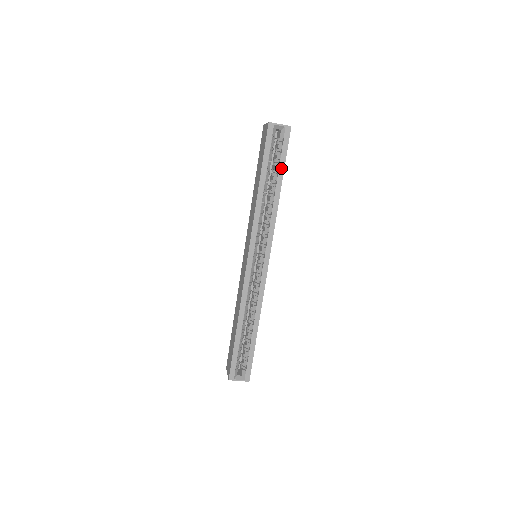
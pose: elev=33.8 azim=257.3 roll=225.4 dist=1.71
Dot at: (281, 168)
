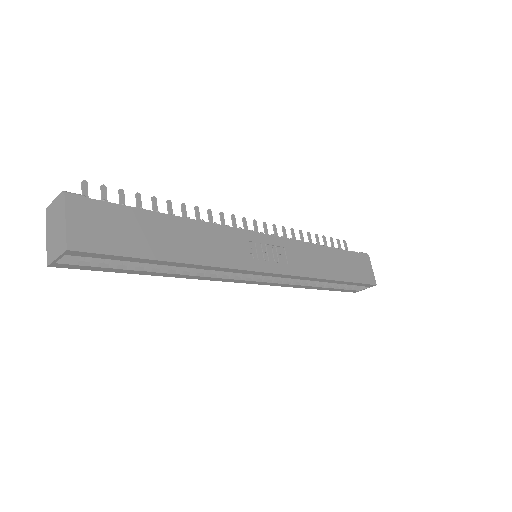
Dot at: (144, 261)
